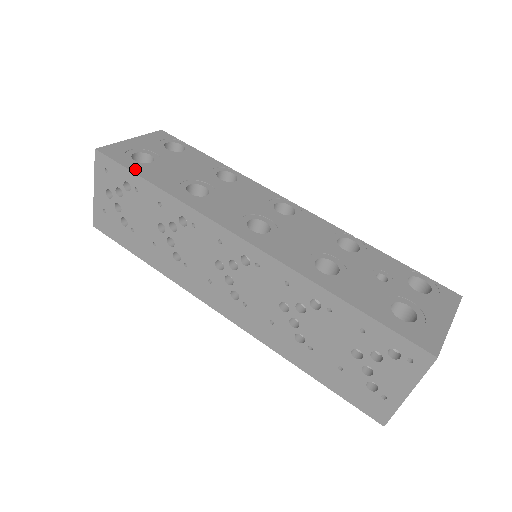
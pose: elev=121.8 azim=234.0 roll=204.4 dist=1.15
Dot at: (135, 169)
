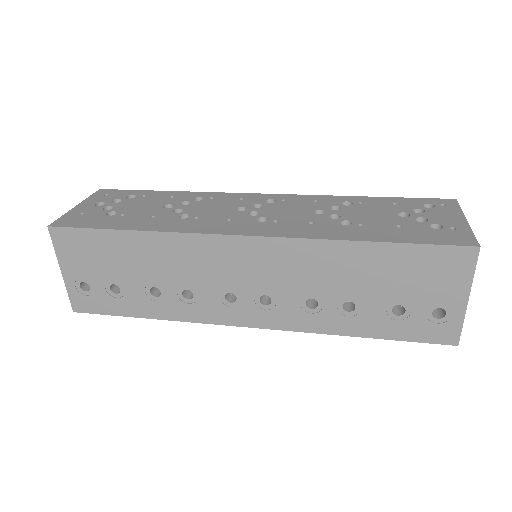
Dot at: occluded
